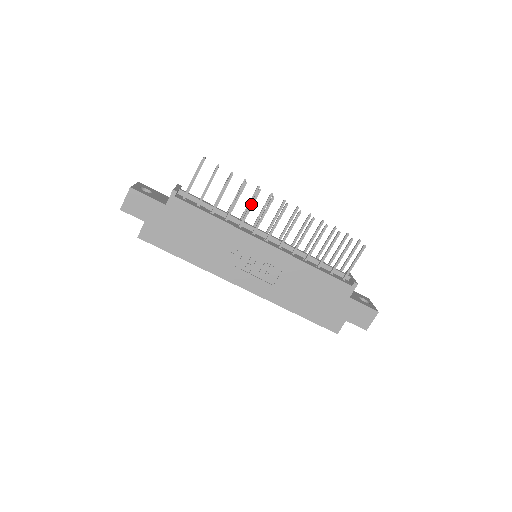
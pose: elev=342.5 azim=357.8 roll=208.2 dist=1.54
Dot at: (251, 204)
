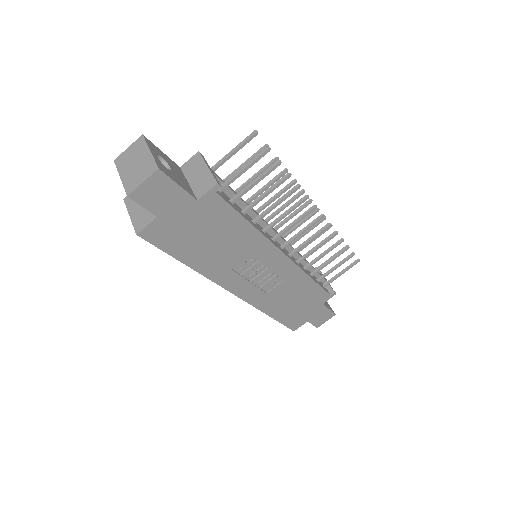
Dot at: (291, 210)
